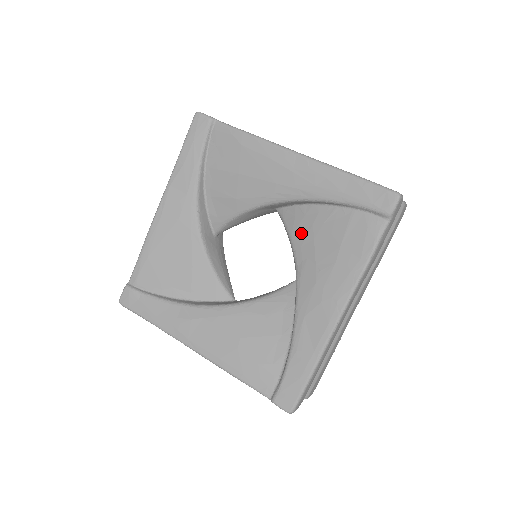
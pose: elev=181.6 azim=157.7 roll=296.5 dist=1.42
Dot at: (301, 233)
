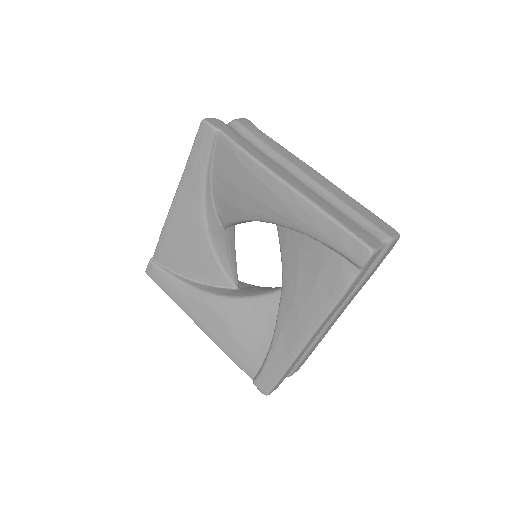
Dot at: (289, 254)
